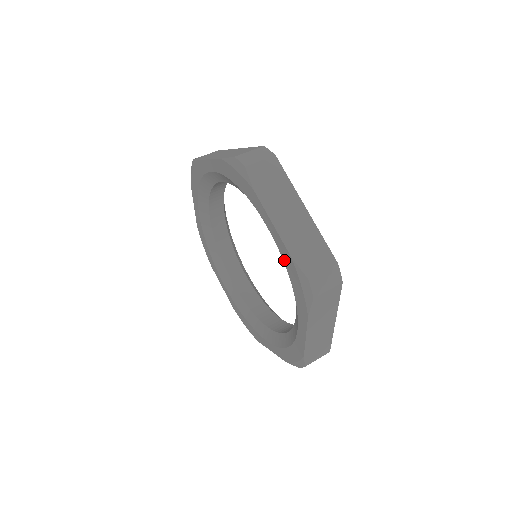
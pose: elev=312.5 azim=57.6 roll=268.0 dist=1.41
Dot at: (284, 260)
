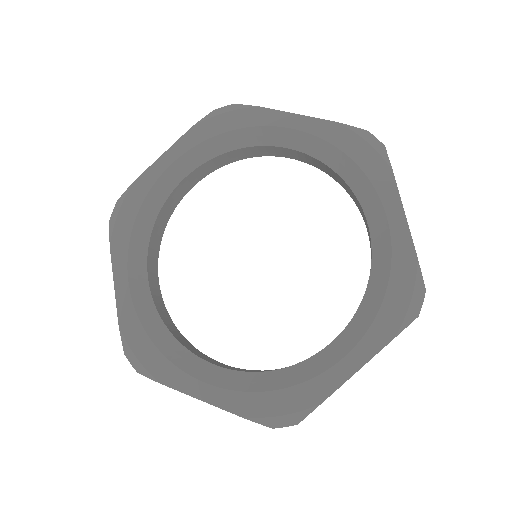
Dot at: (329, 139)
